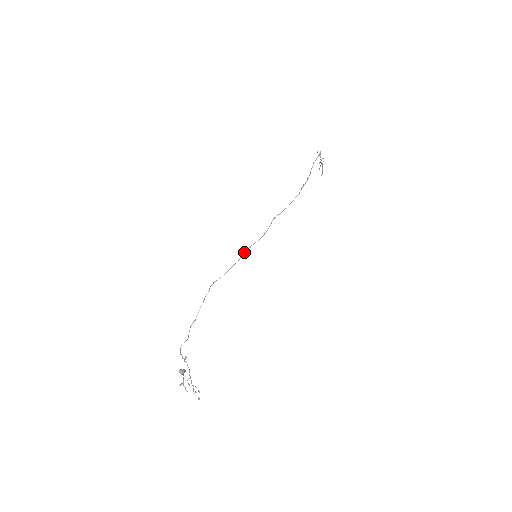
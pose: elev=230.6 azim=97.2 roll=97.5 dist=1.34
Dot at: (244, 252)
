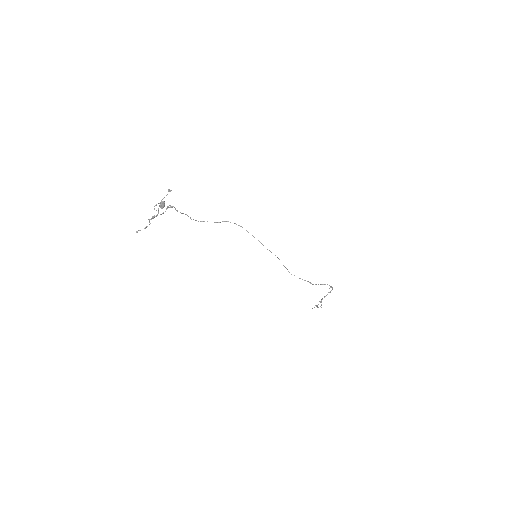
Dot at: occluded
